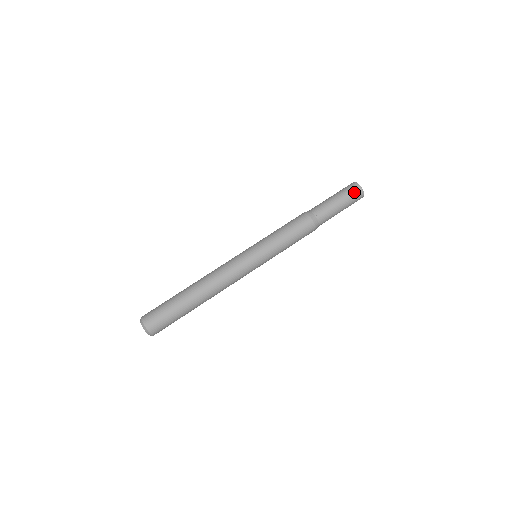
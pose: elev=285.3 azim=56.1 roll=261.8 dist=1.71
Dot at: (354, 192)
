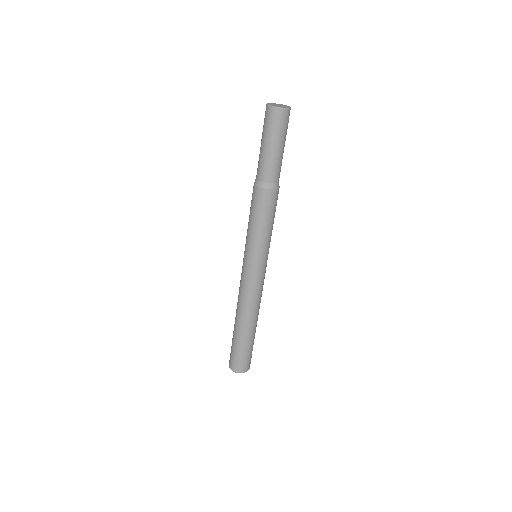
Dot at: (284, 121)
